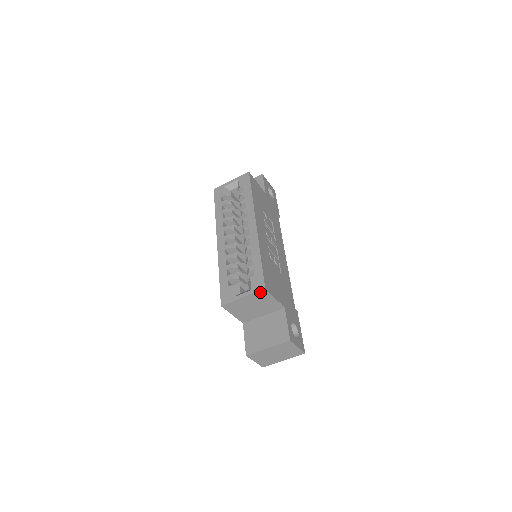
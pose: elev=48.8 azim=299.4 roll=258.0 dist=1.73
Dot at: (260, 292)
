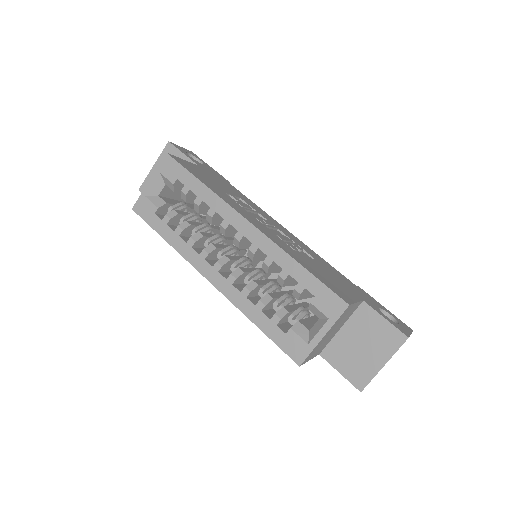
Dot at: (343, 313)
